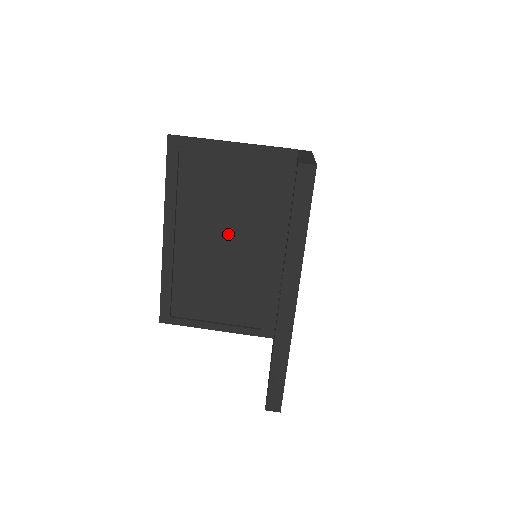
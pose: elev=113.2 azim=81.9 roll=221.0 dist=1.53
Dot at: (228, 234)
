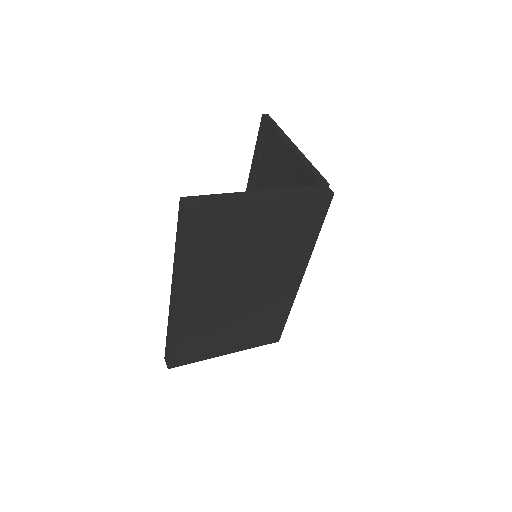
Dot at: occluded
